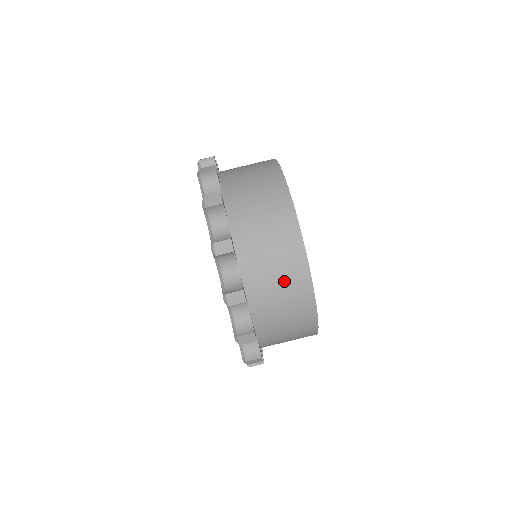
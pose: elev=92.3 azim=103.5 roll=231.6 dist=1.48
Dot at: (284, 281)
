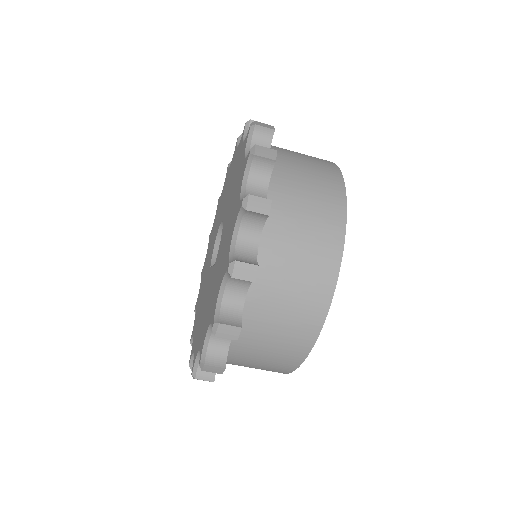
Dot at: (271, 359)
